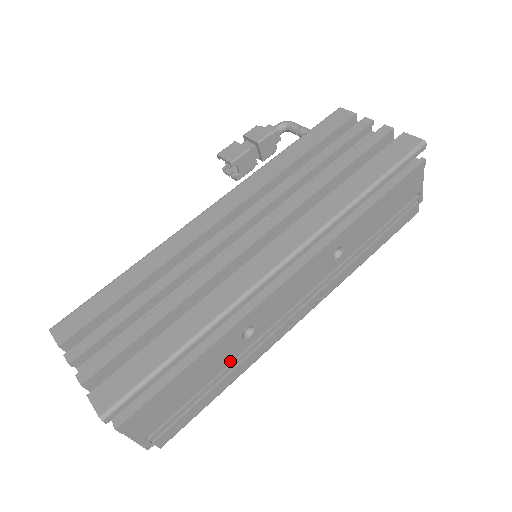
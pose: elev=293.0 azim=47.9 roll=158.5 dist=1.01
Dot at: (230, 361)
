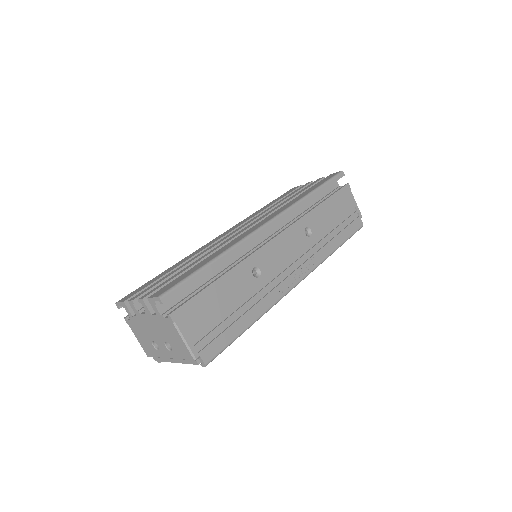
Dot at: (248, 297)
